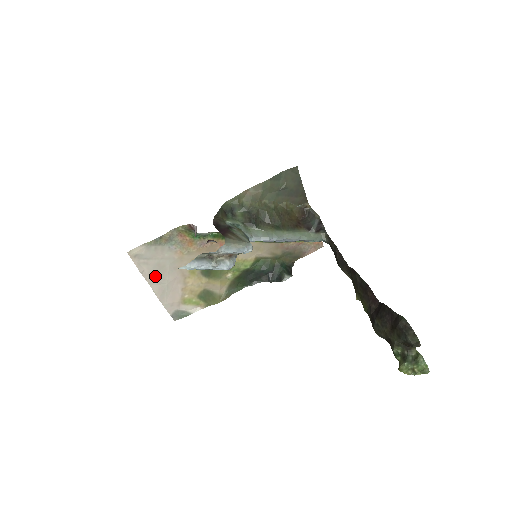
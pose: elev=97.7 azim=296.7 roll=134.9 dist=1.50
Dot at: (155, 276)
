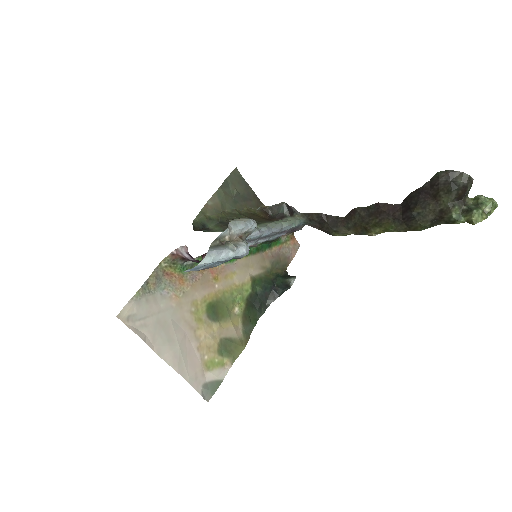
Dot at: (161, 340)
